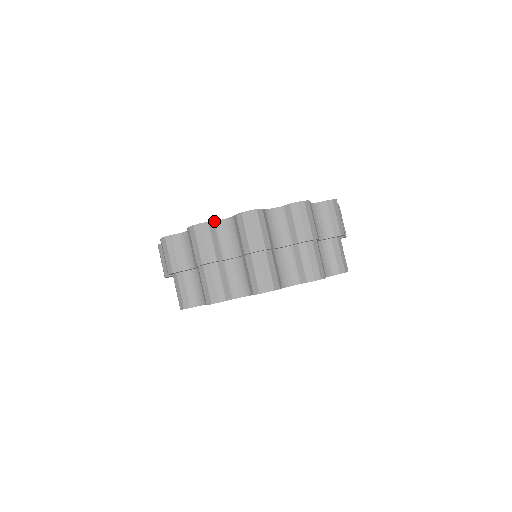
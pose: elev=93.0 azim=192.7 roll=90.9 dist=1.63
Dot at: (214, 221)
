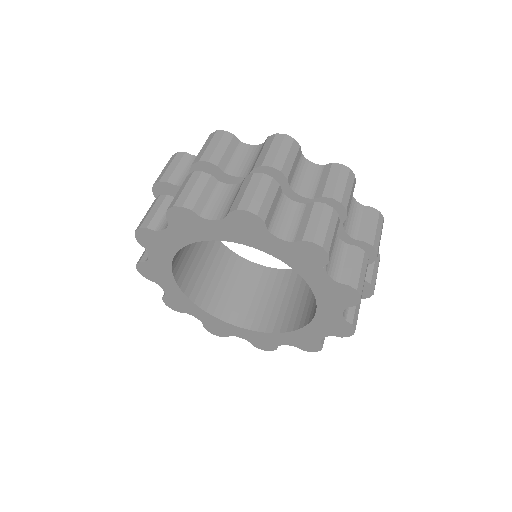
Dot at: occluded
